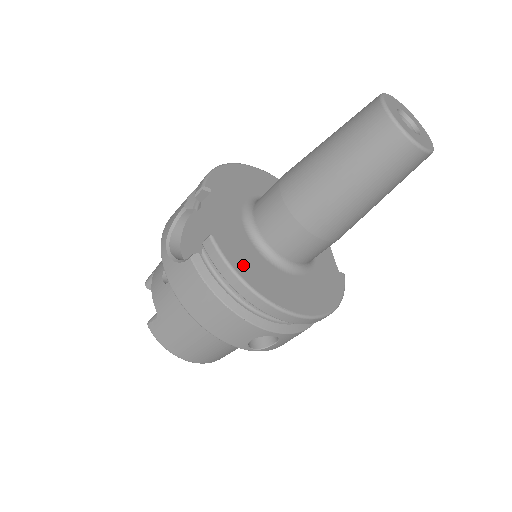
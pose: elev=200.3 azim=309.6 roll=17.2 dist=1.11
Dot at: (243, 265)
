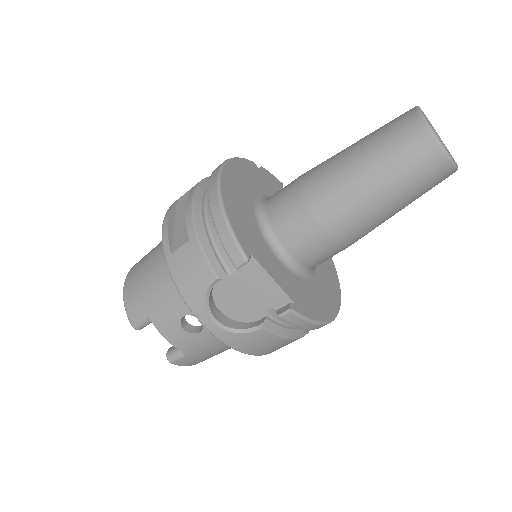
Dot at: (313, 308)
